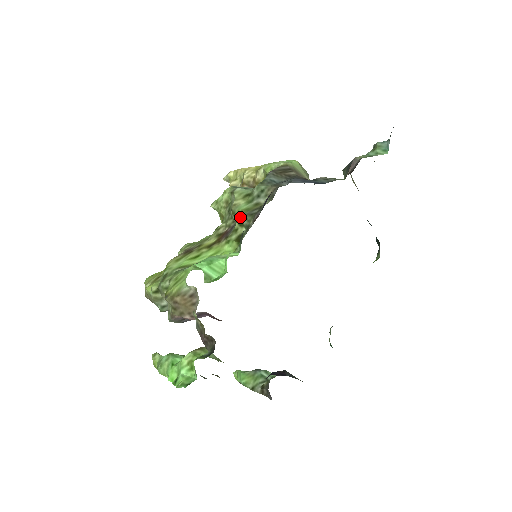
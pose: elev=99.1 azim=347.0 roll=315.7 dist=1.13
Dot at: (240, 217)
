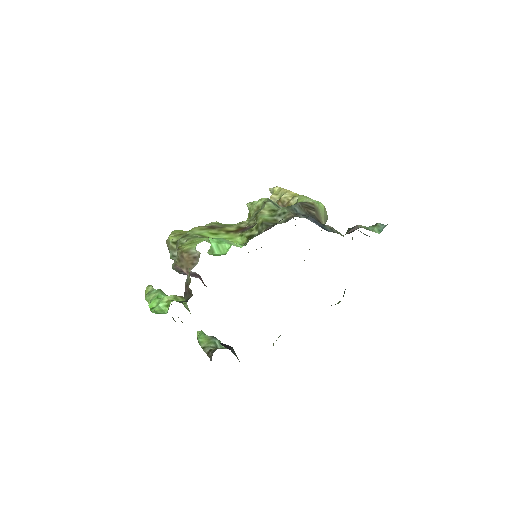
Dot at: (259, 223)
